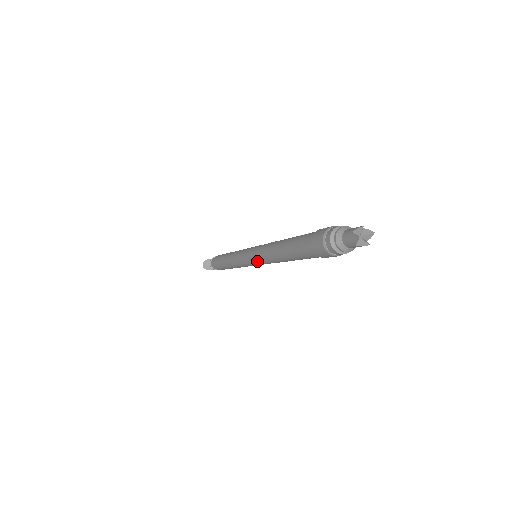
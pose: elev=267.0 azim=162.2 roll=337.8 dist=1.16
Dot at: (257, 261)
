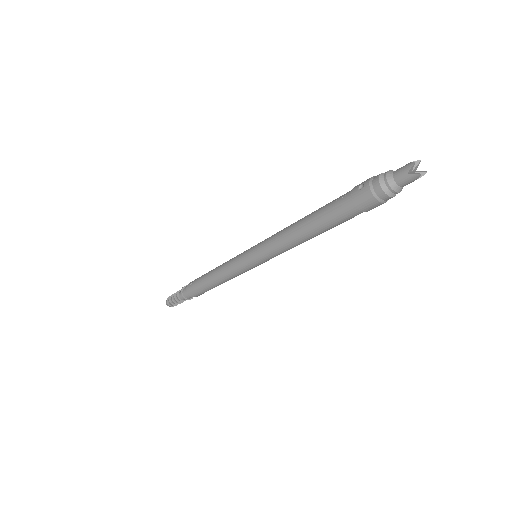
Dot at: occluded
